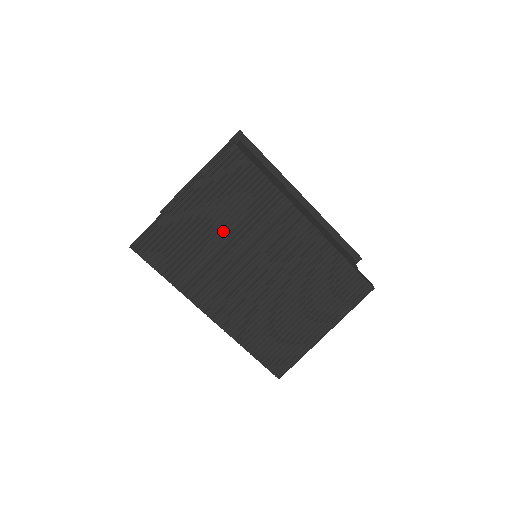
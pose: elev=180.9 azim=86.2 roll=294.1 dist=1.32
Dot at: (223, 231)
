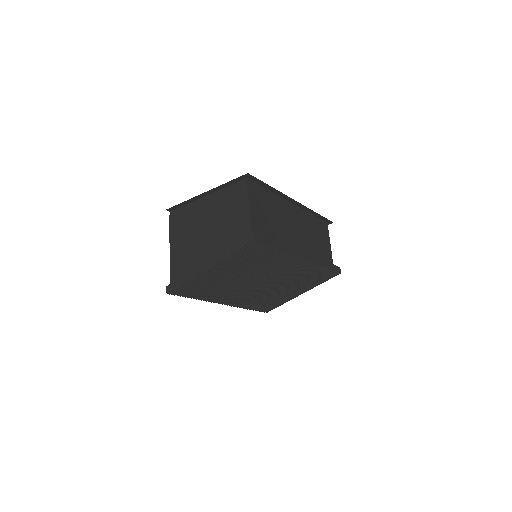
Dot at: (239, 274)
